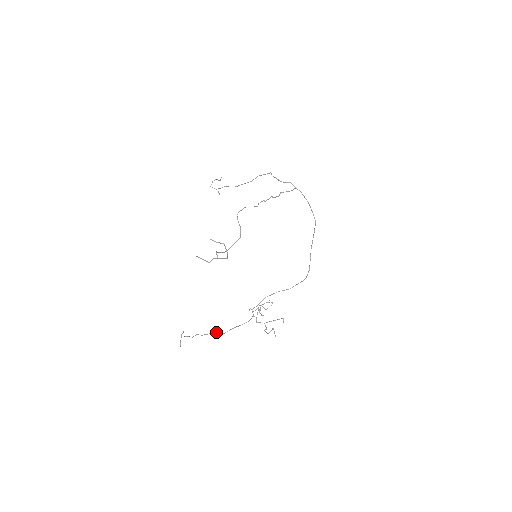
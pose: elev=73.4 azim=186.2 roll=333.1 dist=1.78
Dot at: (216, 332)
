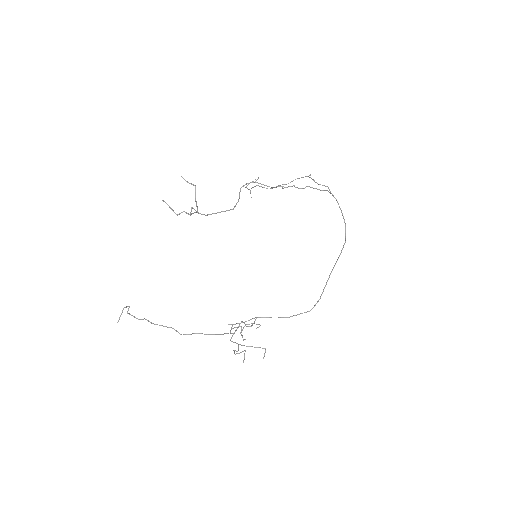
Dot at: occluded
